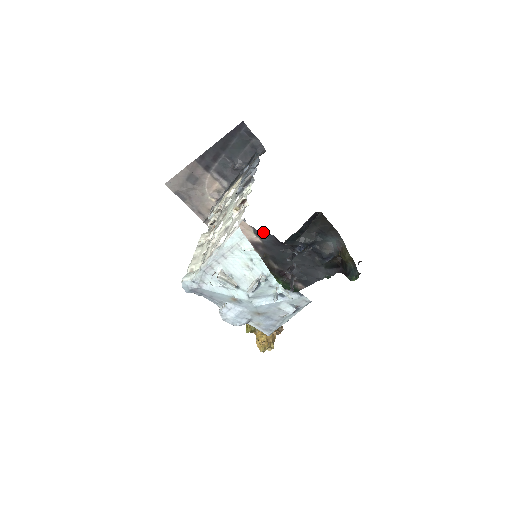
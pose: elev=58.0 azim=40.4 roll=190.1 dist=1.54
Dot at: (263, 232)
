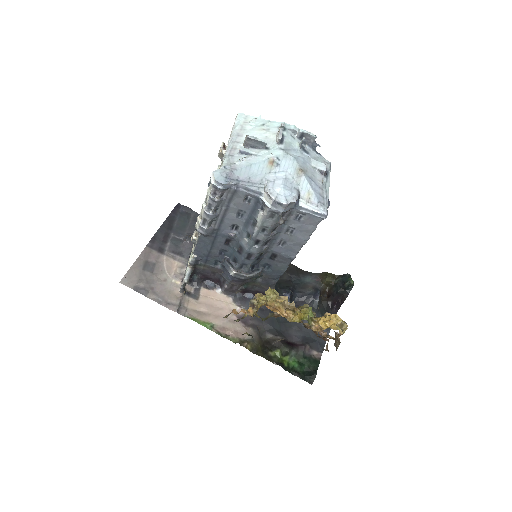
Dot at: (243, 297)
